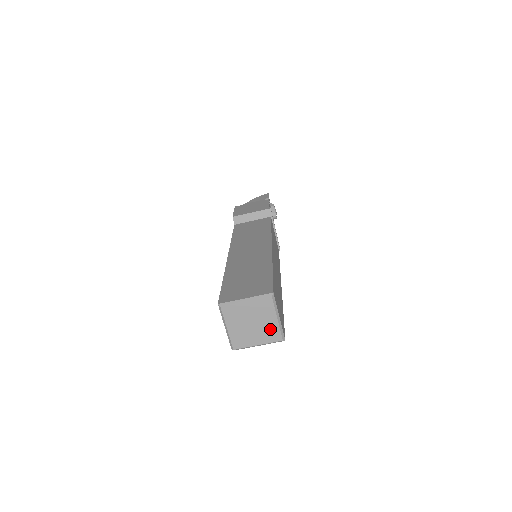
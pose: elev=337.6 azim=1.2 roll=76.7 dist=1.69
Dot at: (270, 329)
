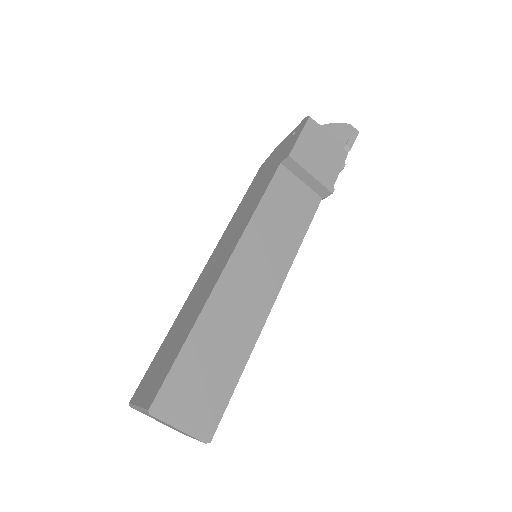
Dot at: (179, 431)
